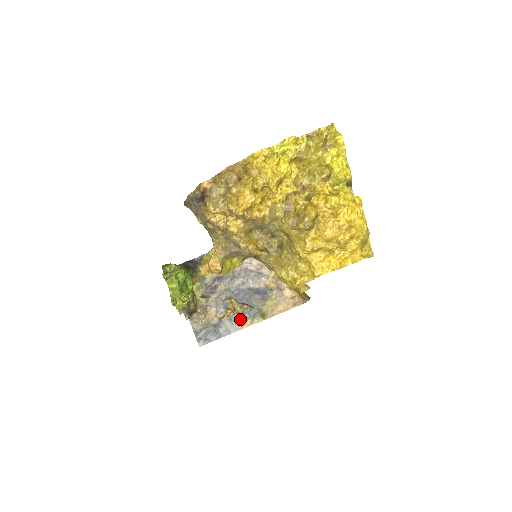
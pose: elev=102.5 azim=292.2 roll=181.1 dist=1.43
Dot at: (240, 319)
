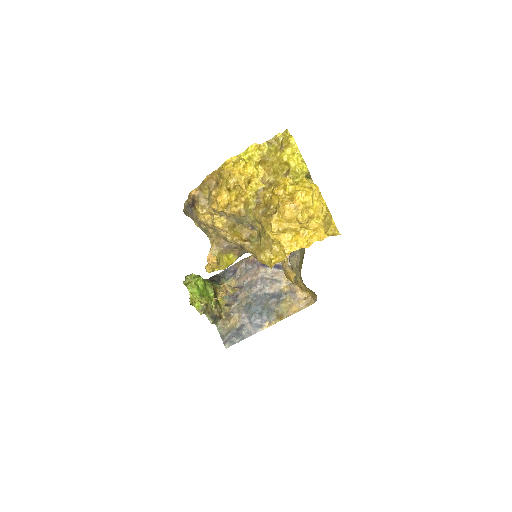
Dot at: (259, 321)
